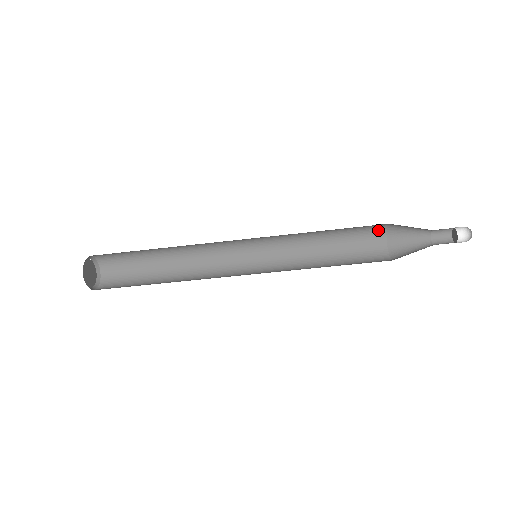
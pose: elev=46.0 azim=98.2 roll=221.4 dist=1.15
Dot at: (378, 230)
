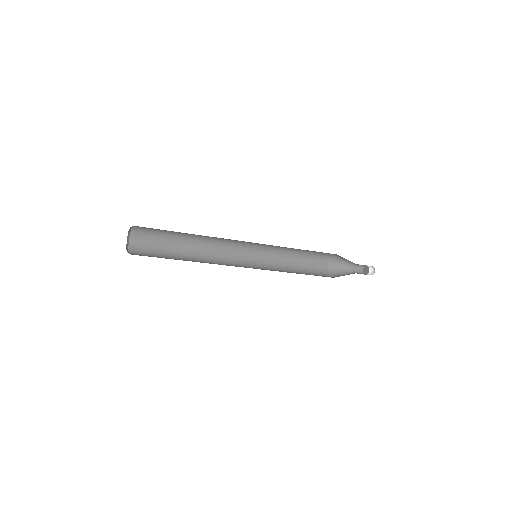
Dot at: (325, 258)
